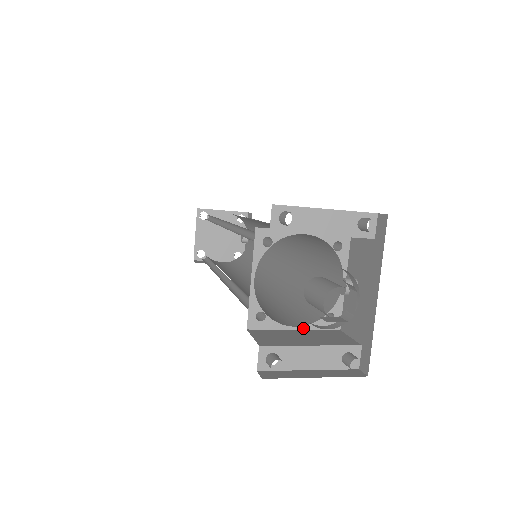
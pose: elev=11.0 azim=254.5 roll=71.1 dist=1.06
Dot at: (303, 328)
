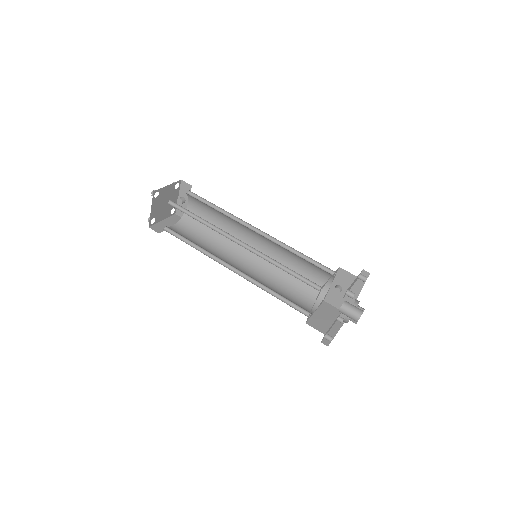
Dot at: (317, 309)
